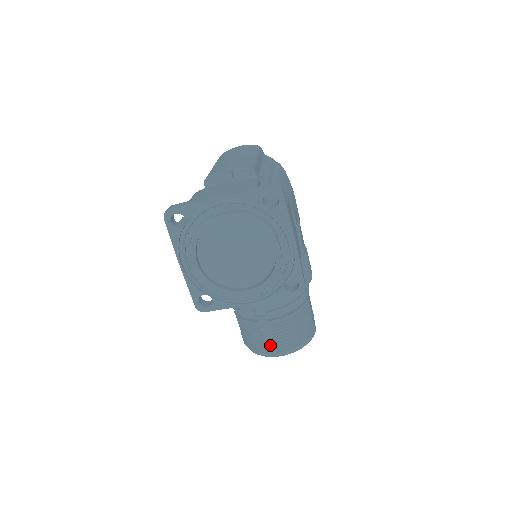
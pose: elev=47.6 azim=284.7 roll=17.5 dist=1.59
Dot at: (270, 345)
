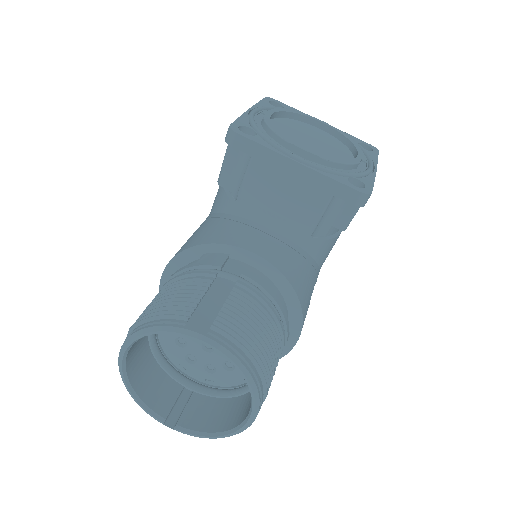
Dot at: (206, 313)
